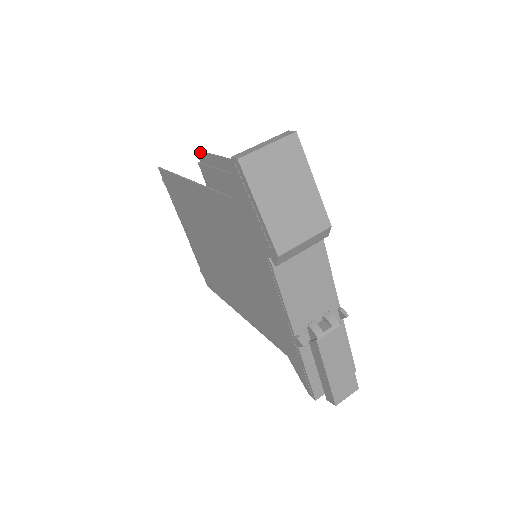
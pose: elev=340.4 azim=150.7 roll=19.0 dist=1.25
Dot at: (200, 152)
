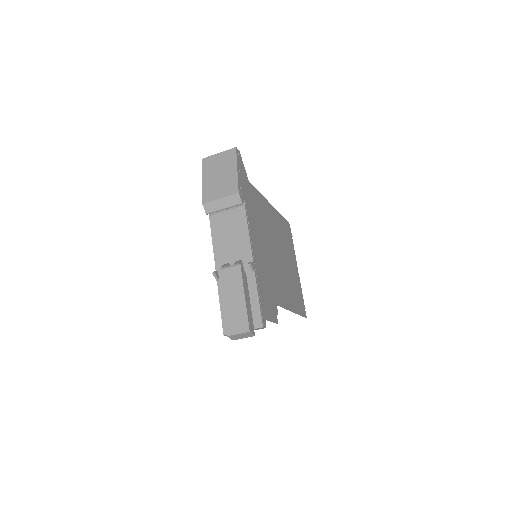
Dot at: (287, 222)
